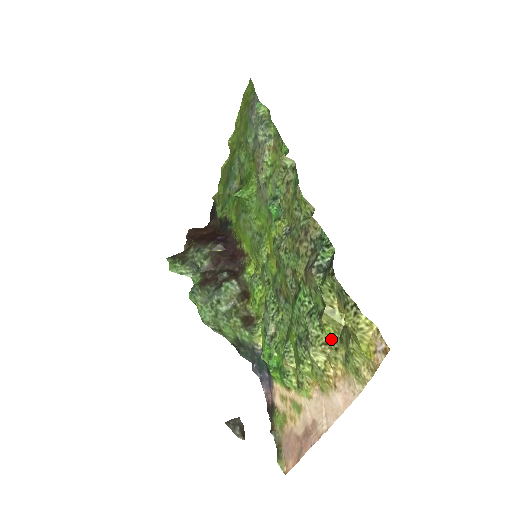
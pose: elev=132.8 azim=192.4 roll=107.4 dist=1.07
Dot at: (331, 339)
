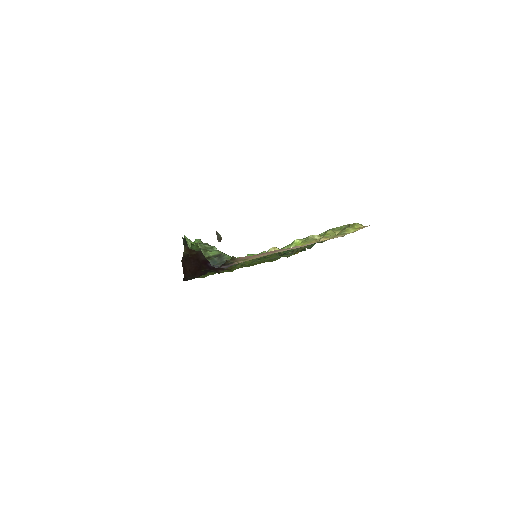
Dot at: occluded
